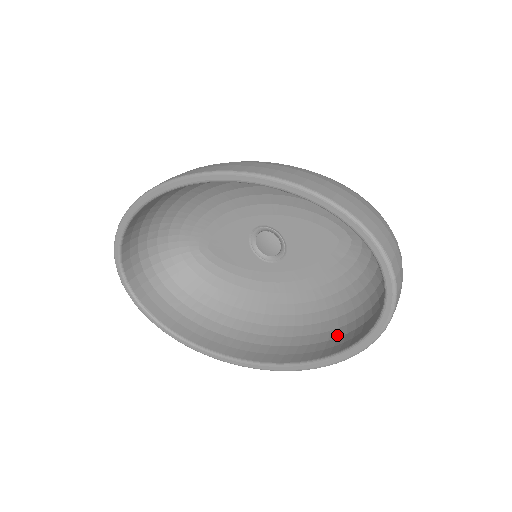
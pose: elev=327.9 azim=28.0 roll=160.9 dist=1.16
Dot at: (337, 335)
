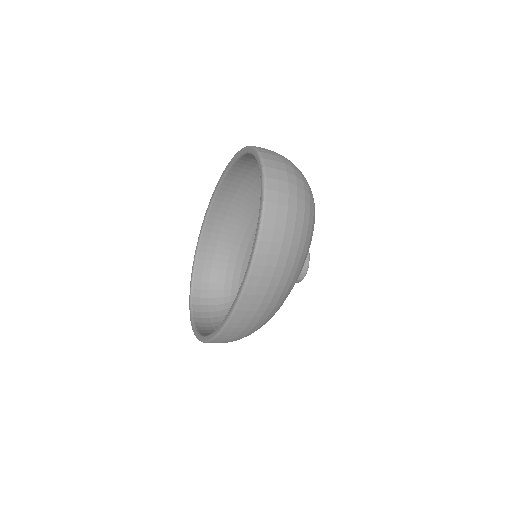
Dot at: occluded
